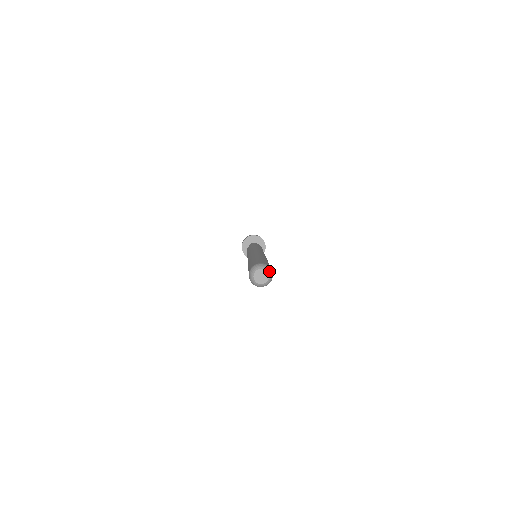
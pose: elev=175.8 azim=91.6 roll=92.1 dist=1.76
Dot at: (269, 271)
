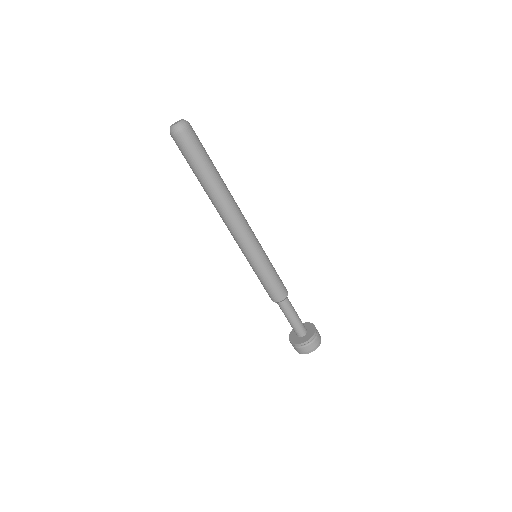
Dot at: (184, 120)
